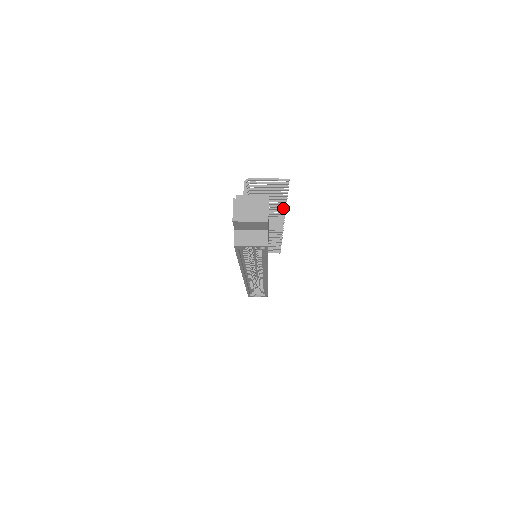
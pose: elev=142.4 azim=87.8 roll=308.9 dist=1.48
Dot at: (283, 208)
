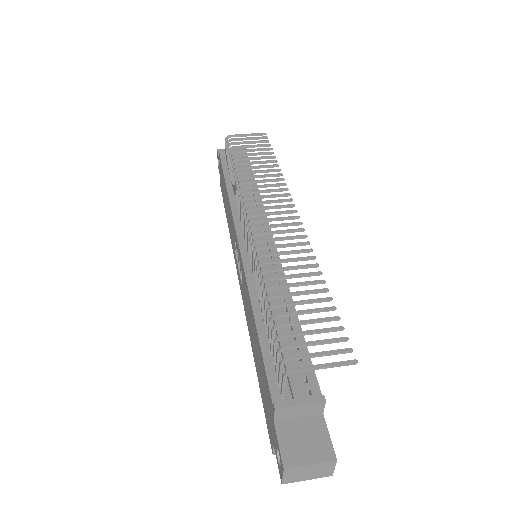
Dot at: (315, 266)
